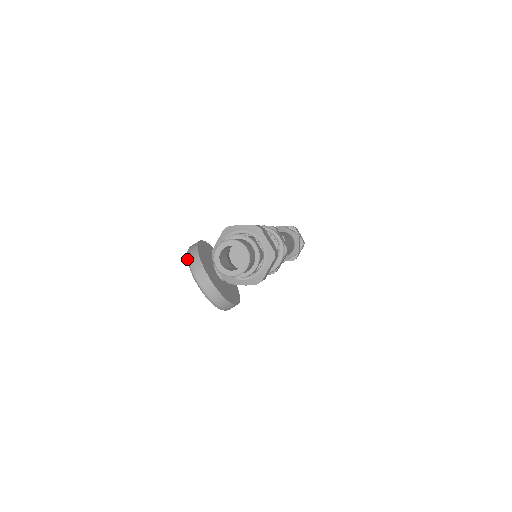
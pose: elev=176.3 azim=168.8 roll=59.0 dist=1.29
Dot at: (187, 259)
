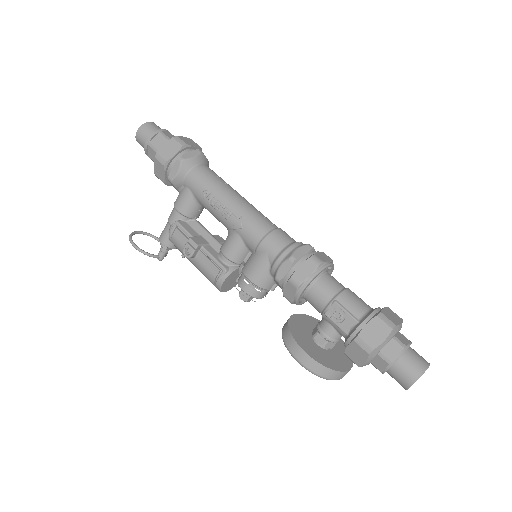
Dot at: occluded
